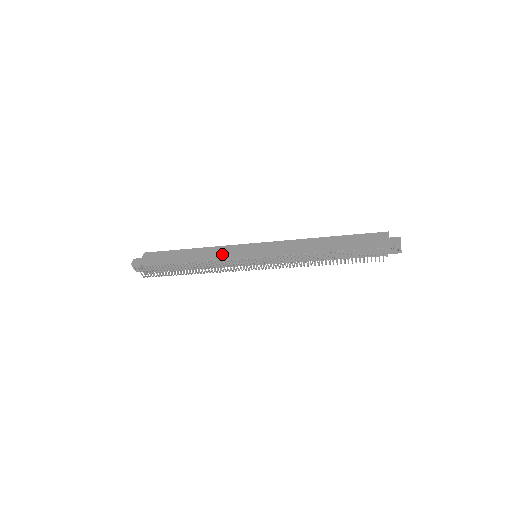
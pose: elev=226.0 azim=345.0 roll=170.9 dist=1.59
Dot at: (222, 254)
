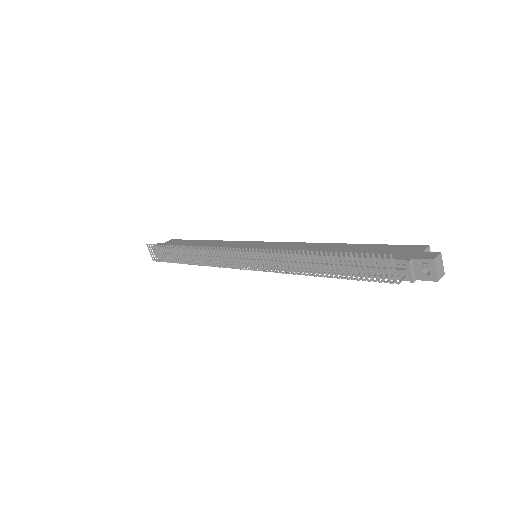
Dot at: occluded
